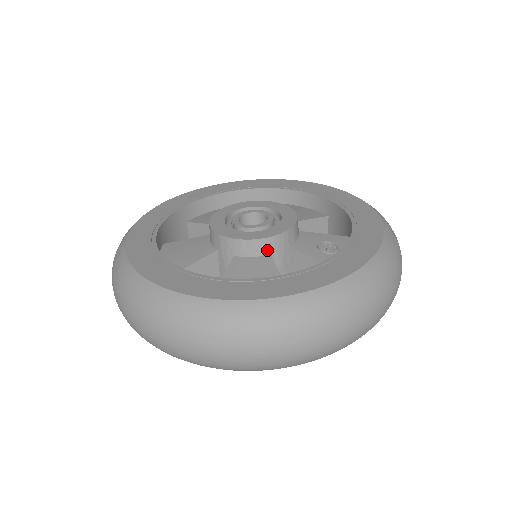
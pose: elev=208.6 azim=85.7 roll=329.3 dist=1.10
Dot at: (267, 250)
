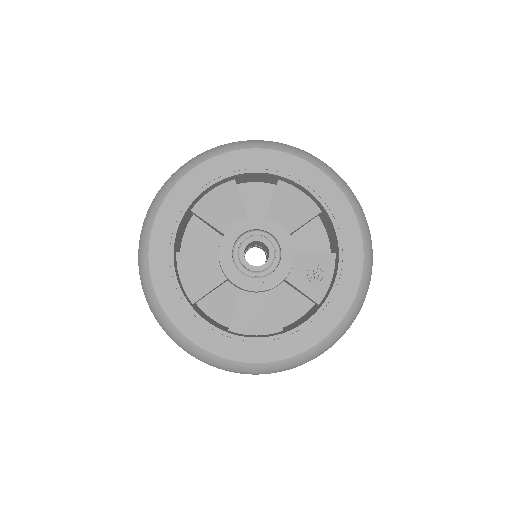
Dot at: (268, 290)
